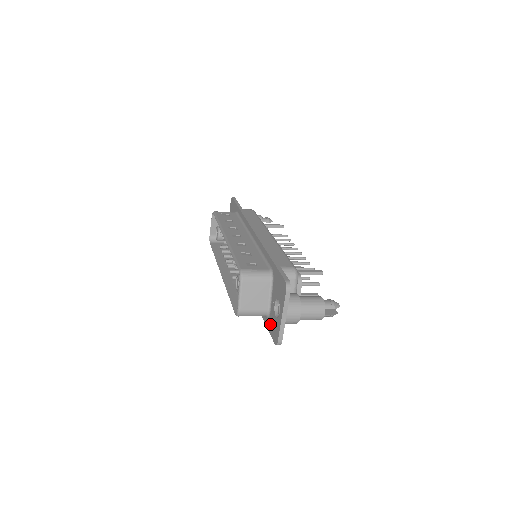
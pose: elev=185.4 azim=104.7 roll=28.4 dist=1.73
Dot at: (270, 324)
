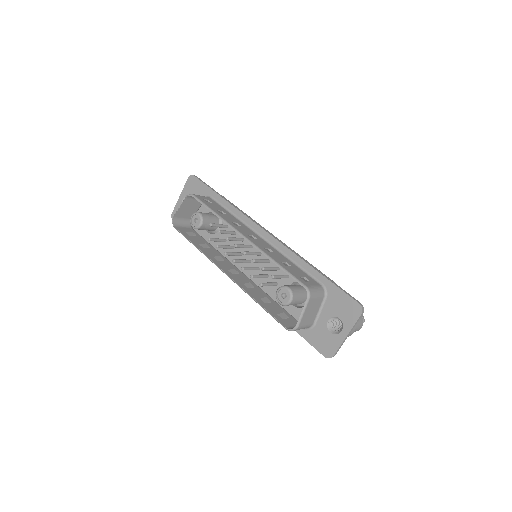
Dot at: (314, 337)
